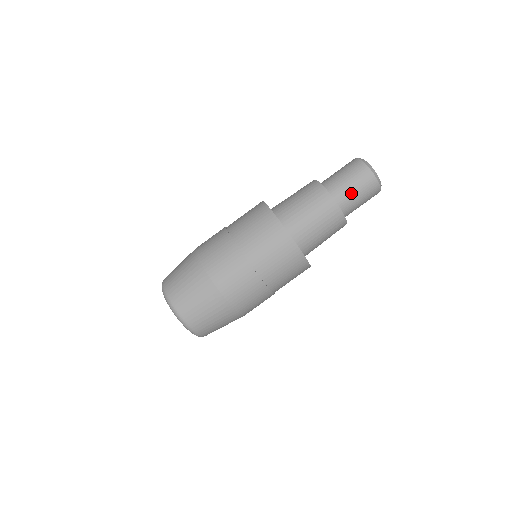
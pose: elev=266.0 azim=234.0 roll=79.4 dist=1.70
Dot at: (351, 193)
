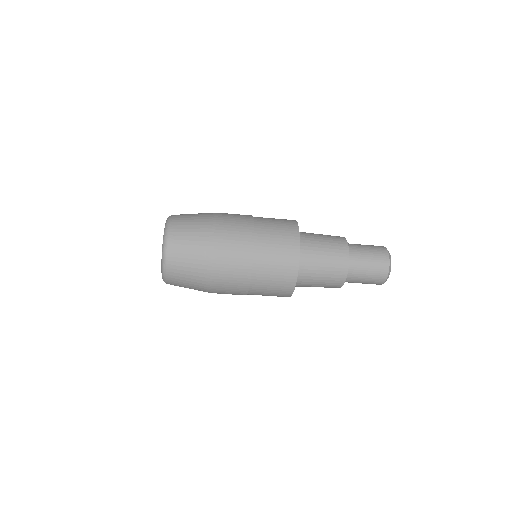
Dot at: (359, 281)
